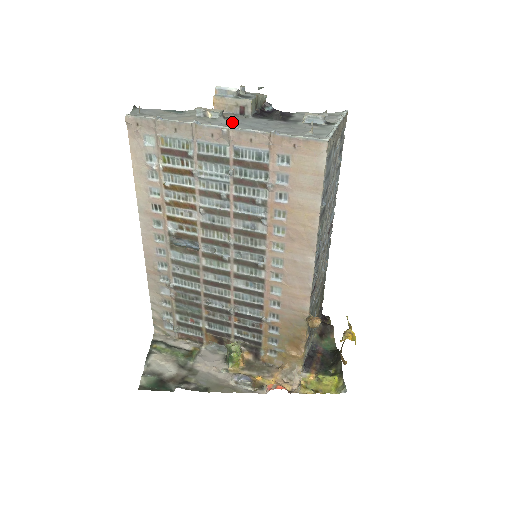
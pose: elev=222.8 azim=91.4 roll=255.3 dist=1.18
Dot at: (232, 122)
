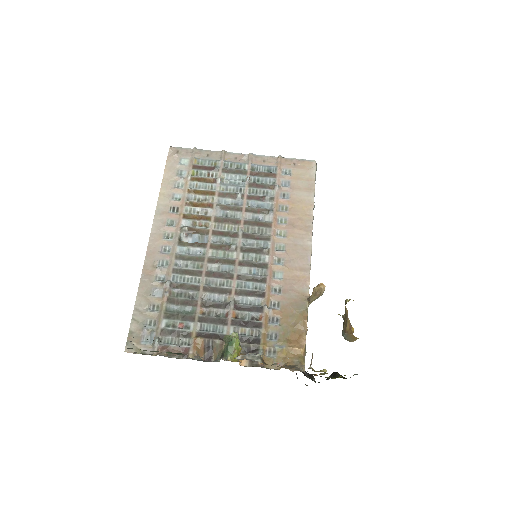
Dot at: occluded
